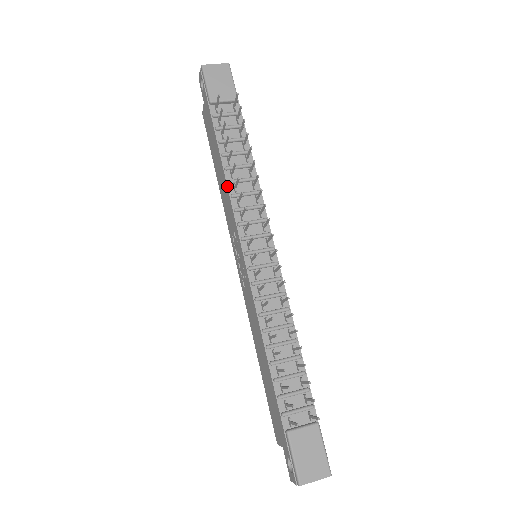
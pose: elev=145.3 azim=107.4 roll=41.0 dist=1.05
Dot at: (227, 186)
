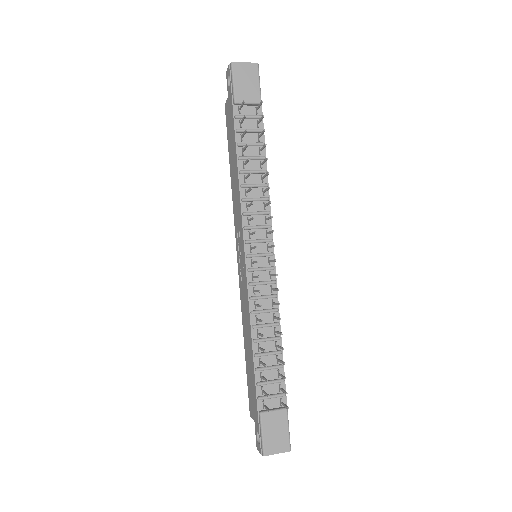
Dot at: (239, 189)
